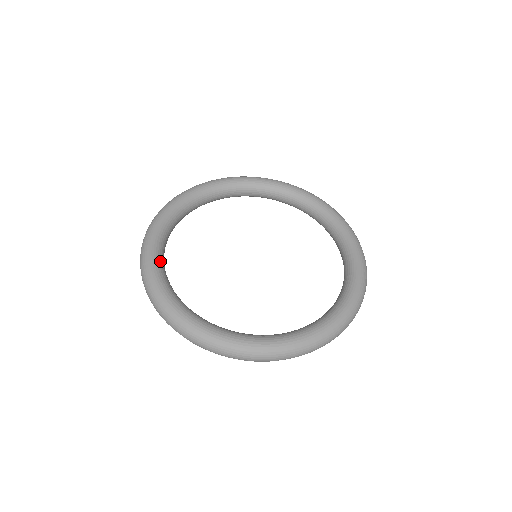
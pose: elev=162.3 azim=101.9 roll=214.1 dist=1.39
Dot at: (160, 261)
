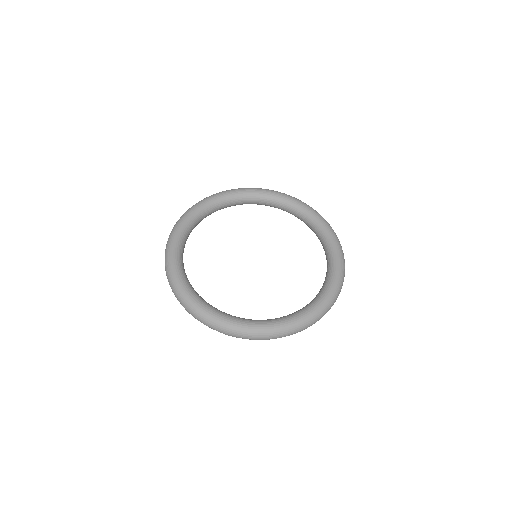
Dot at: (226, 314)
